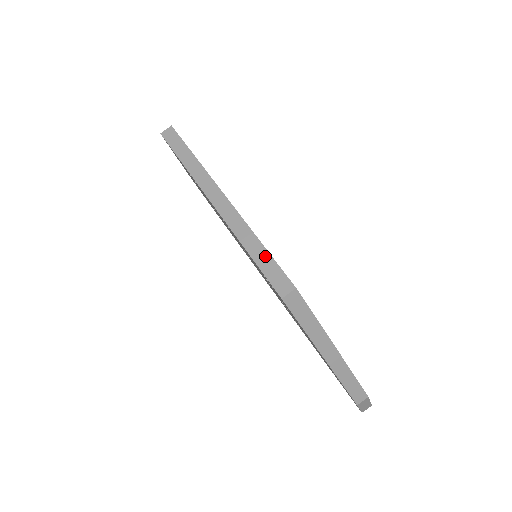
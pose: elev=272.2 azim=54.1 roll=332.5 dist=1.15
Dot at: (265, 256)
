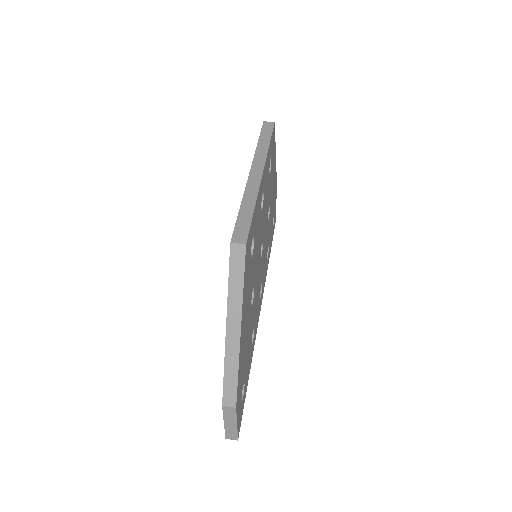
Dot at: (248, 216)
